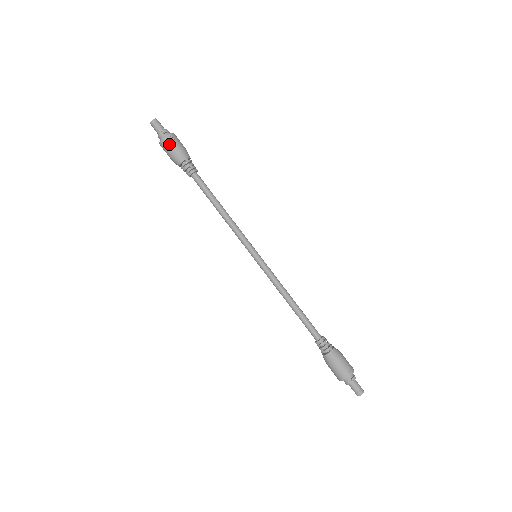
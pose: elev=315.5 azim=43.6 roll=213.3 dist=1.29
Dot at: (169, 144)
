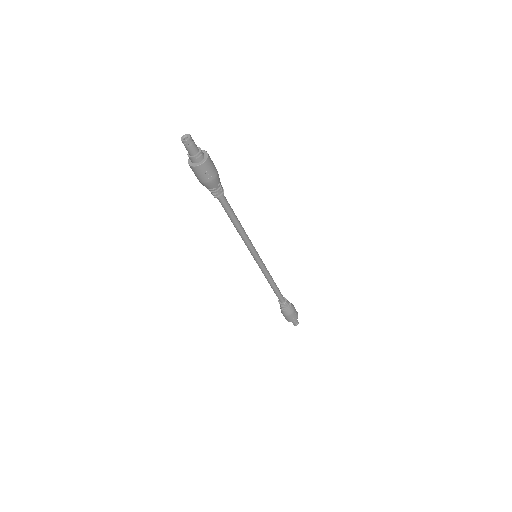
Dot at: (201, 173)
